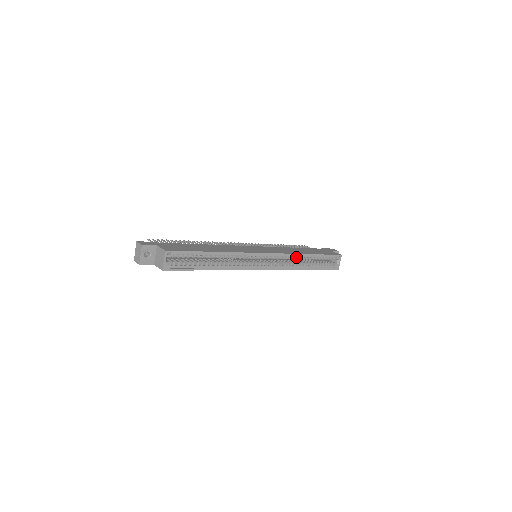
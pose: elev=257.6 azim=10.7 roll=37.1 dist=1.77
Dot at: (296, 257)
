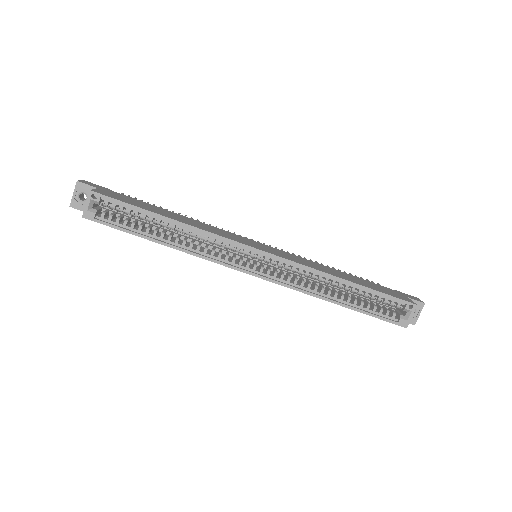
Dot at: (319, 277)
